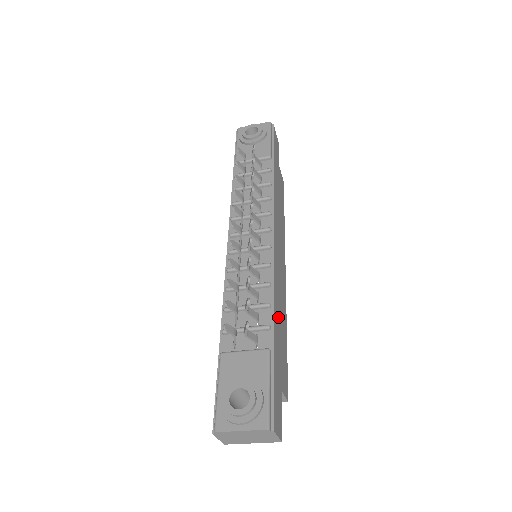
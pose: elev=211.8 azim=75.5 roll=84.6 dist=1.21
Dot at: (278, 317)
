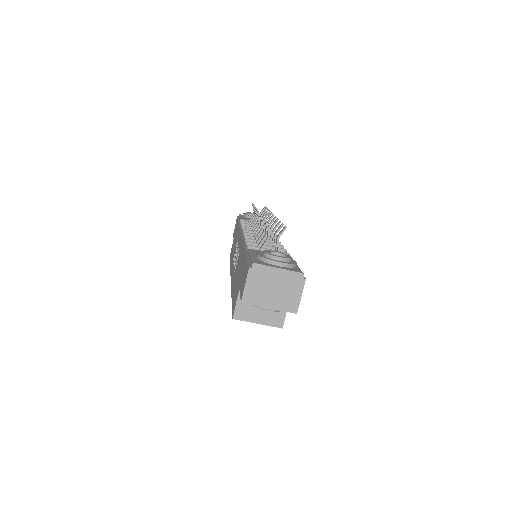
Dot at: occluded
